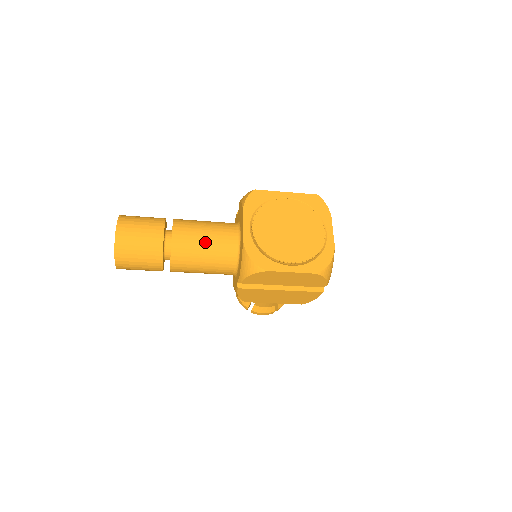
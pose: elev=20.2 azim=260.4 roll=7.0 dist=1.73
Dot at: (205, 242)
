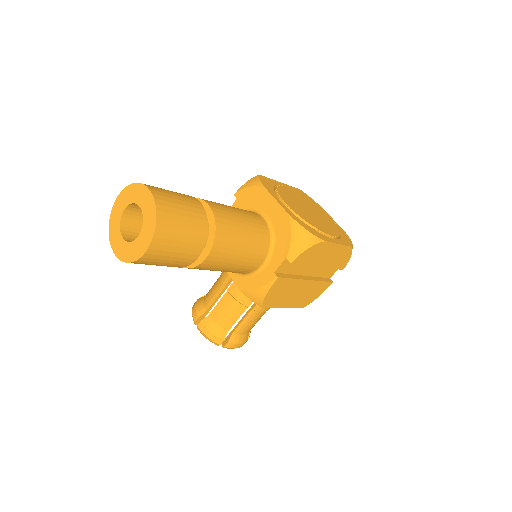
Dot at: (243, 220)
